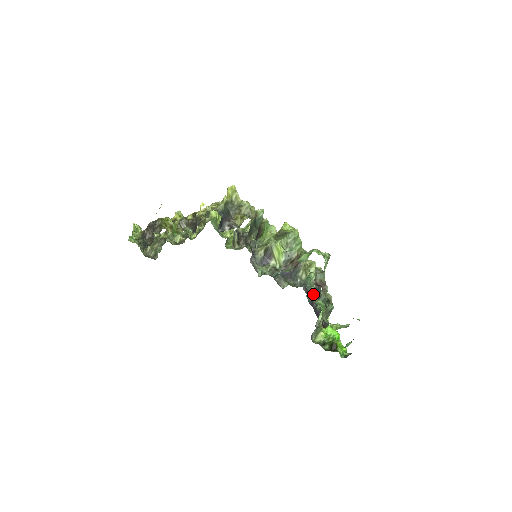
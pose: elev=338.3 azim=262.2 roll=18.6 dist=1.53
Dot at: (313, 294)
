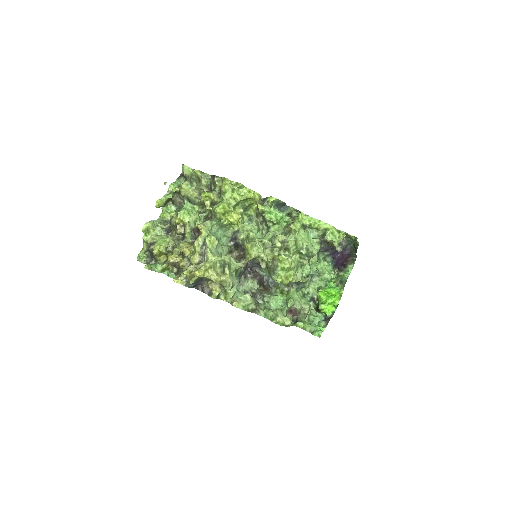
Dot at: occluded
